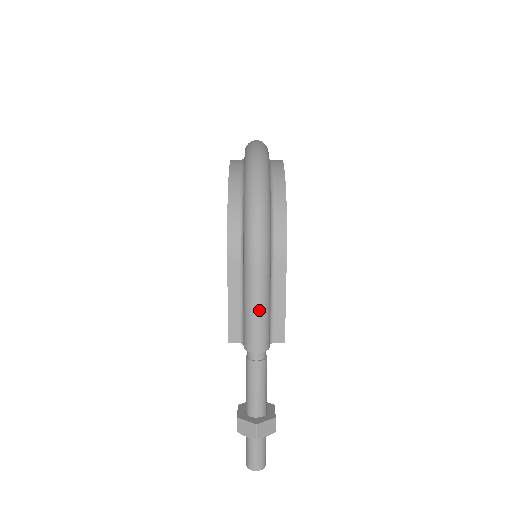
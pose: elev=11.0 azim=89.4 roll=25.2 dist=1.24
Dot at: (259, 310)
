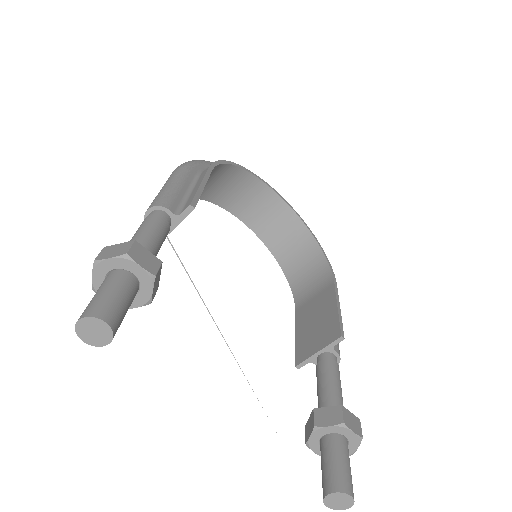
Dot at: (163, 188)
